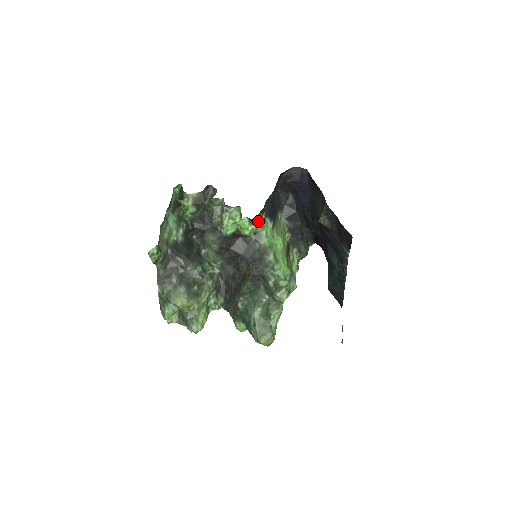
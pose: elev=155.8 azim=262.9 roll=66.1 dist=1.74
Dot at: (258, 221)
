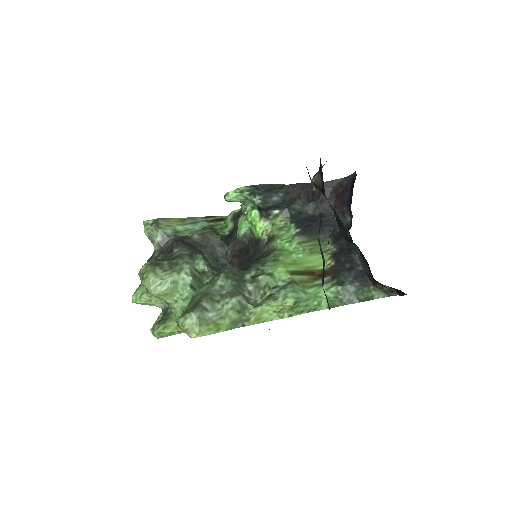
Dot at: (253, 198)
